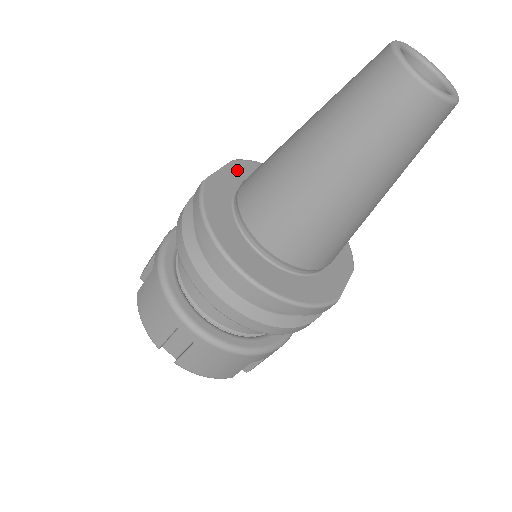
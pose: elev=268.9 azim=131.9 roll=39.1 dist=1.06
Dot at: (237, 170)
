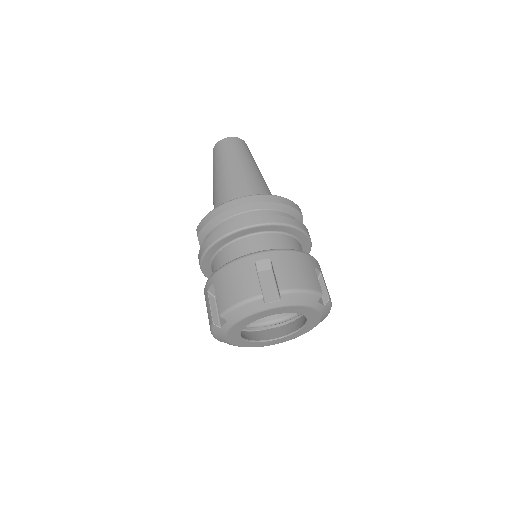
Dot at: occluded
